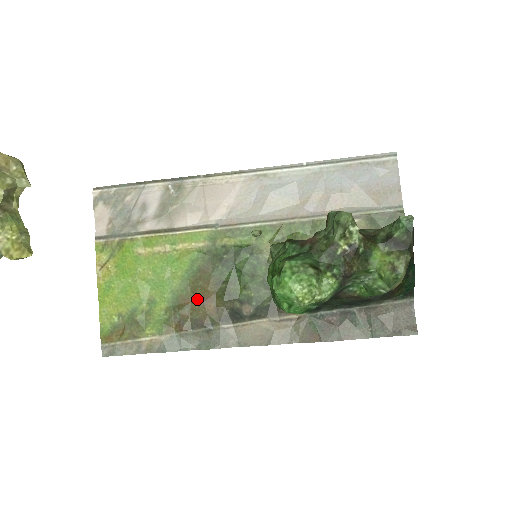
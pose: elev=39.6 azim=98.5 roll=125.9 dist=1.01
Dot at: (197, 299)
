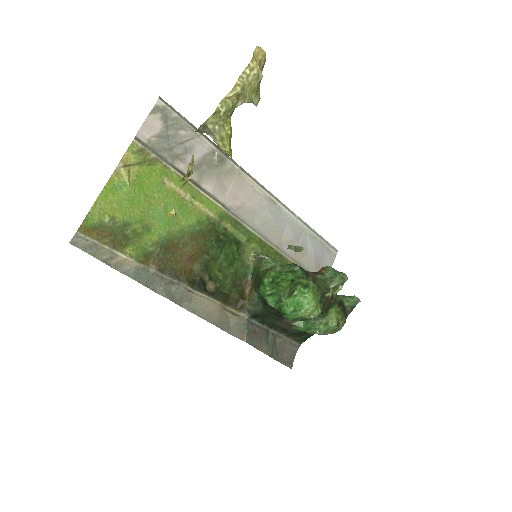
Dot at: (183, 253)
